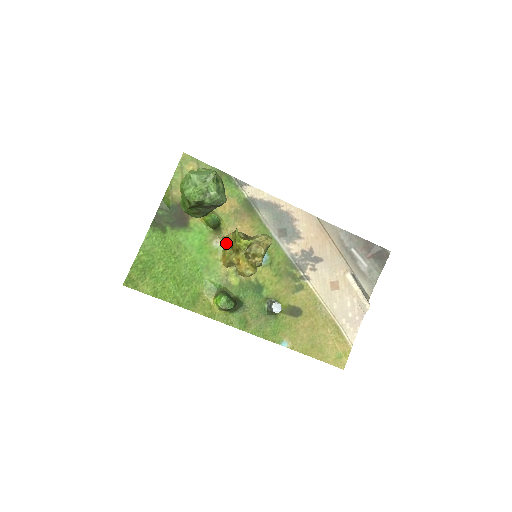
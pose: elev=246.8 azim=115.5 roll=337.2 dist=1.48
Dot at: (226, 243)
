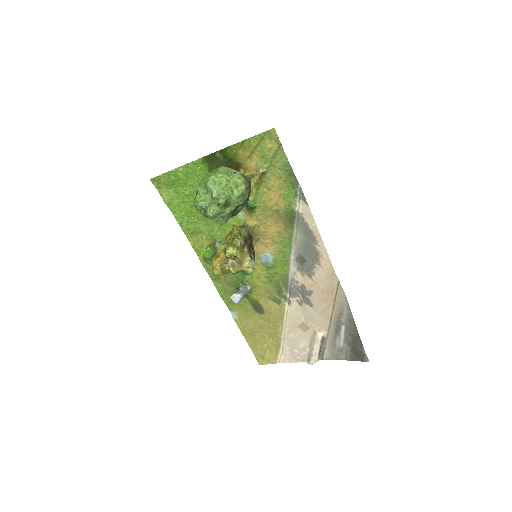
Dot at: occluded
